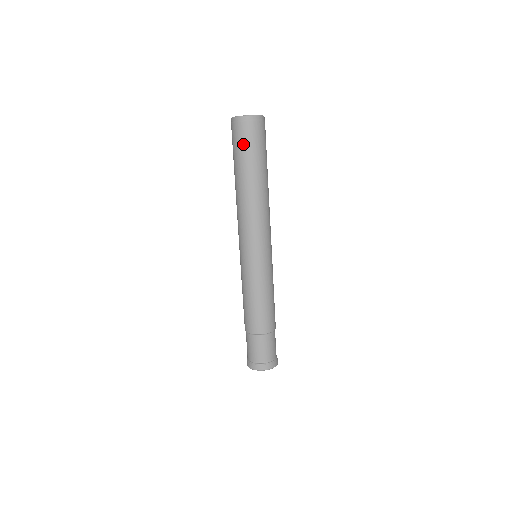
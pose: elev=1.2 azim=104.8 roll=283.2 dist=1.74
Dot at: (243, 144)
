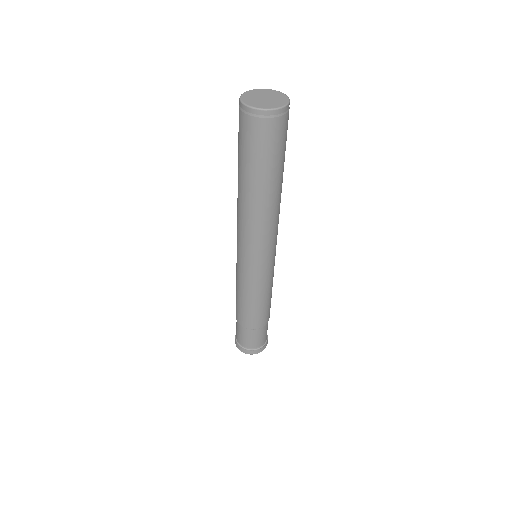
Dot at: (254, 146)
